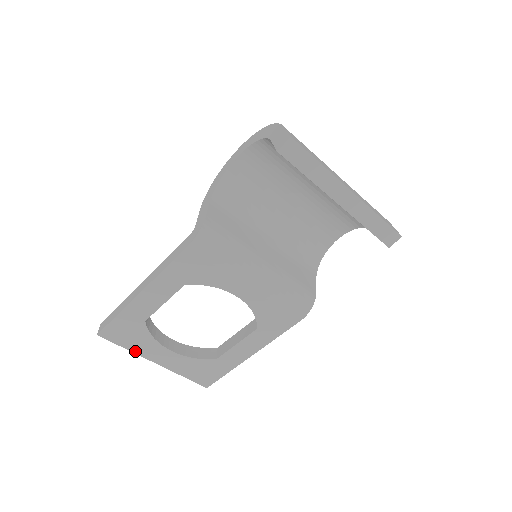
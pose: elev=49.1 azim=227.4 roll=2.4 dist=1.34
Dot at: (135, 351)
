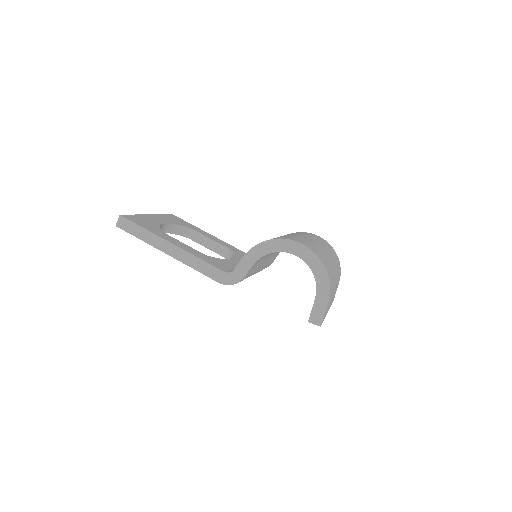
Dot at: occluded
